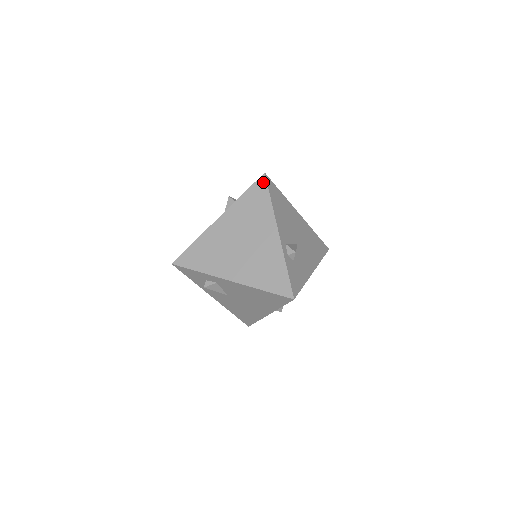
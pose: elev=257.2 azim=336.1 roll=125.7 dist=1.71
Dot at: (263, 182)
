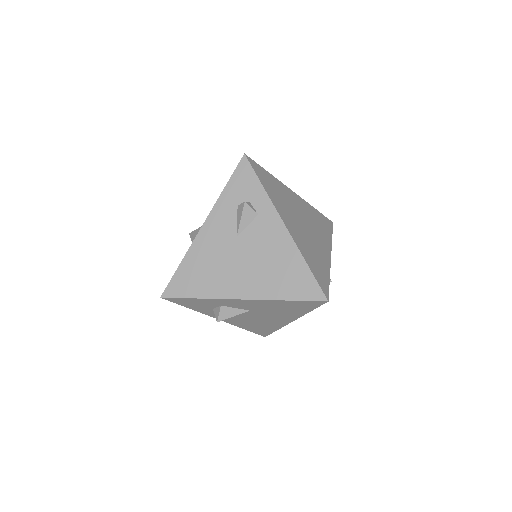
Dot at: (331, 224)
